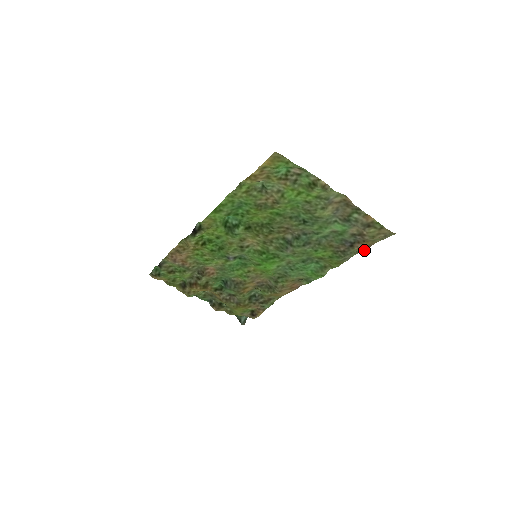
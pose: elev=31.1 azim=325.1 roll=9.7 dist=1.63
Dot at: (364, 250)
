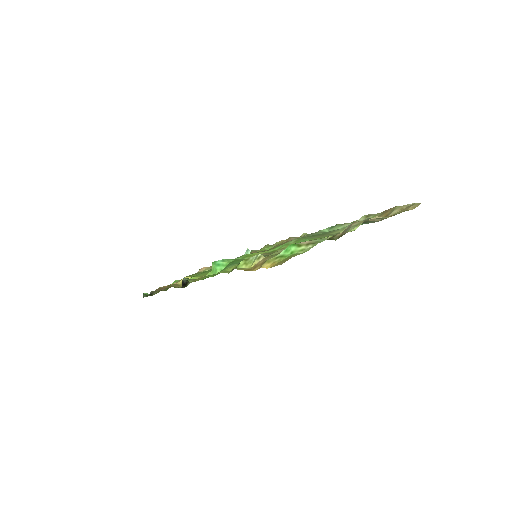
Dot at: (379, 213)
